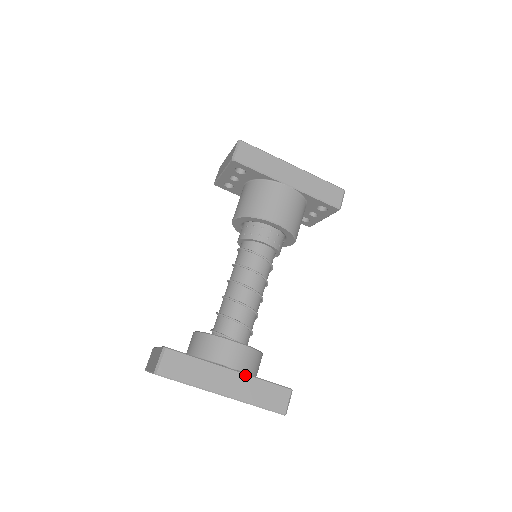
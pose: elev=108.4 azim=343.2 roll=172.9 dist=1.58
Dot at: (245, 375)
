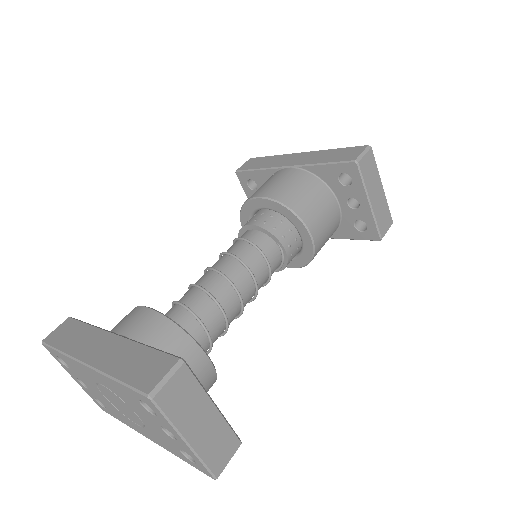
Dot at: (128, 340)
